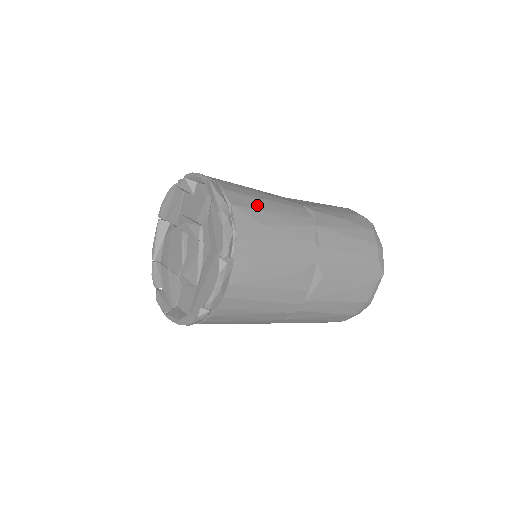
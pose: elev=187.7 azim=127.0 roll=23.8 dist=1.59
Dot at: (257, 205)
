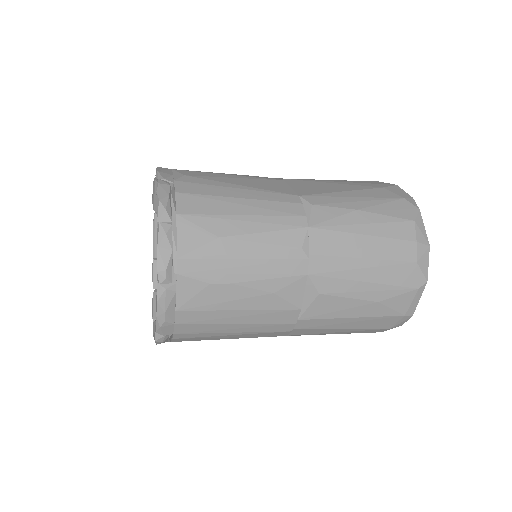
Dot at: (218, 209)
